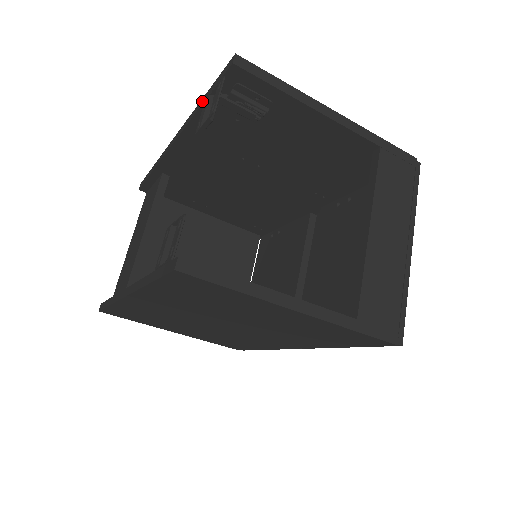
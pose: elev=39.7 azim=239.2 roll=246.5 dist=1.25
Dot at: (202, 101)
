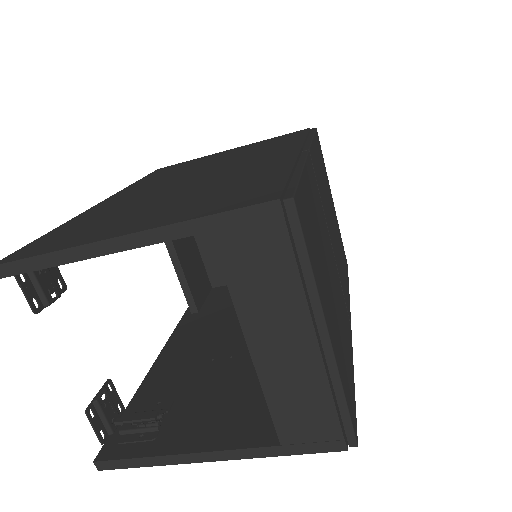
Dot at: occluded
